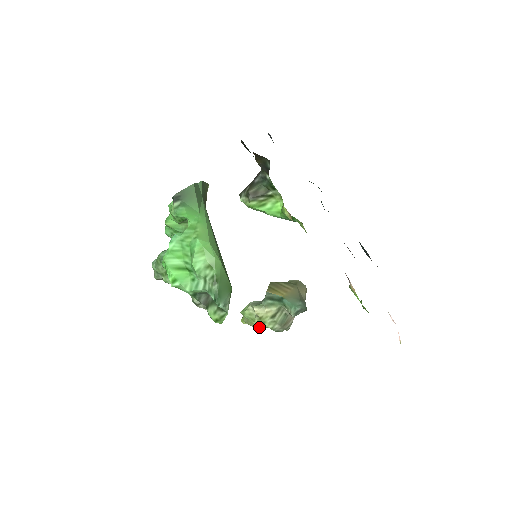
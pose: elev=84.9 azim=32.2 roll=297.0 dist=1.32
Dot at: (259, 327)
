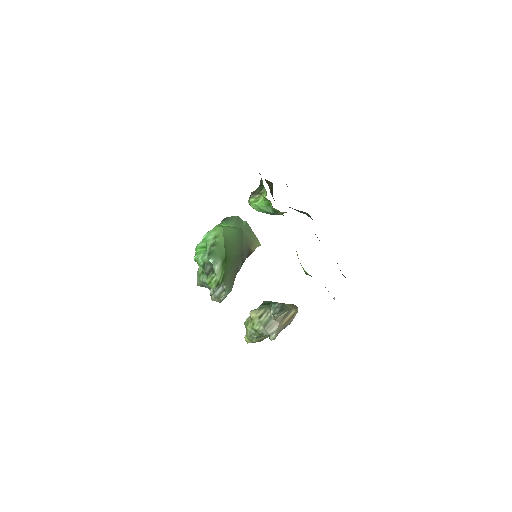
Dot at: (252, 335)
